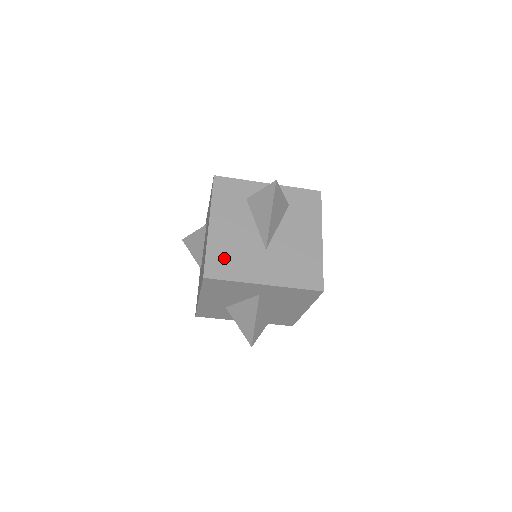
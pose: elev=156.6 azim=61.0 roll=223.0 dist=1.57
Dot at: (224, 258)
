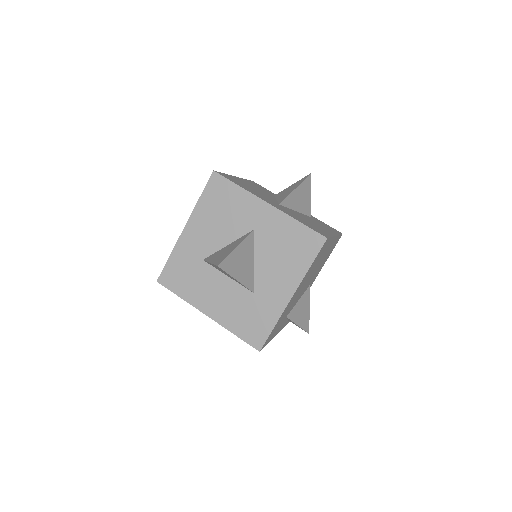
Dot at: (239, 182)
